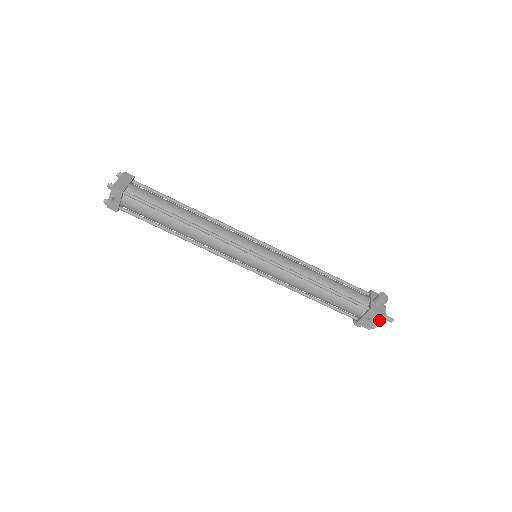
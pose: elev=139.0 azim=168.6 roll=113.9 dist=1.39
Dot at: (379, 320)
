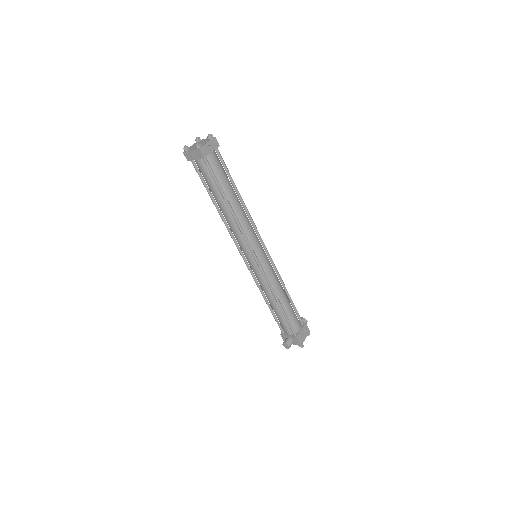
Dot at: (305, 338)
